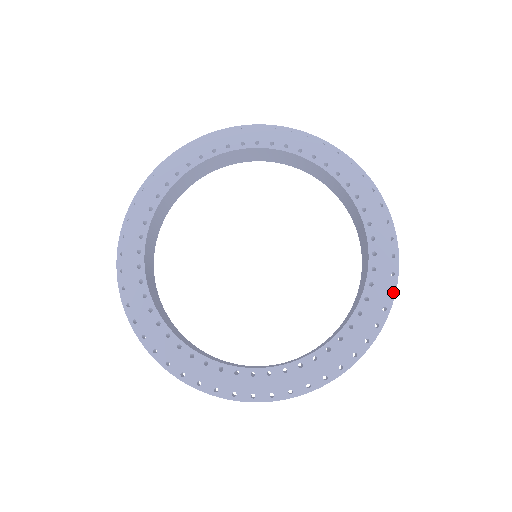
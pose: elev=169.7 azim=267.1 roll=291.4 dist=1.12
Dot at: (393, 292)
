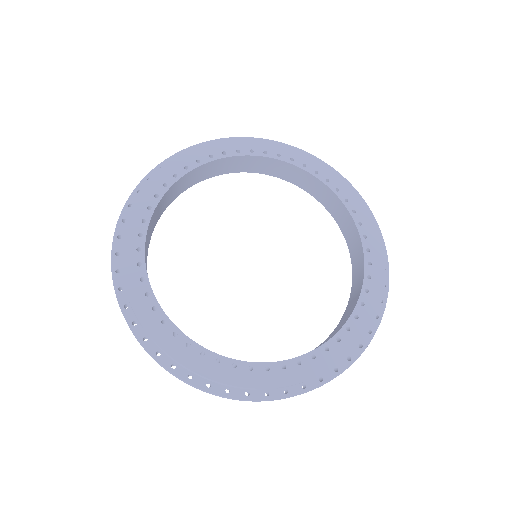
Dot at: (384, 302)
